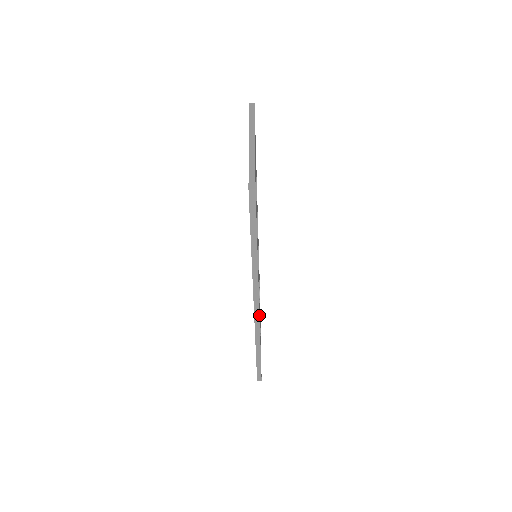
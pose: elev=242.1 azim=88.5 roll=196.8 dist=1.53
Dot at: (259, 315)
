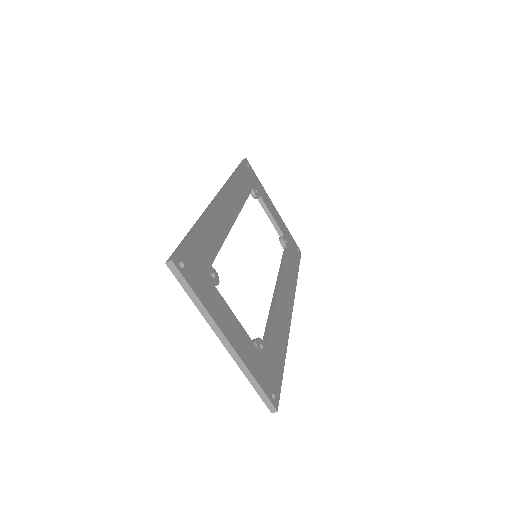
Dot at: (293, 304)
